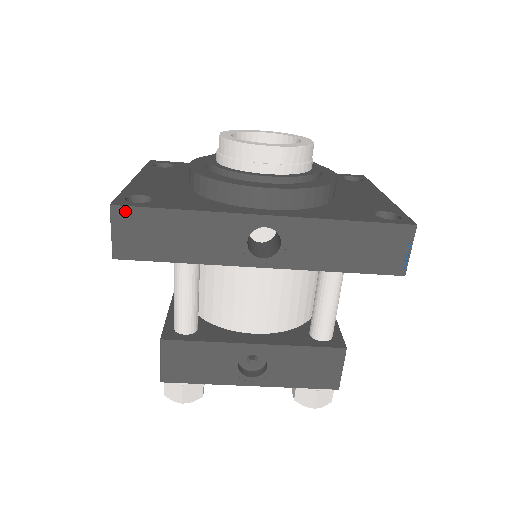
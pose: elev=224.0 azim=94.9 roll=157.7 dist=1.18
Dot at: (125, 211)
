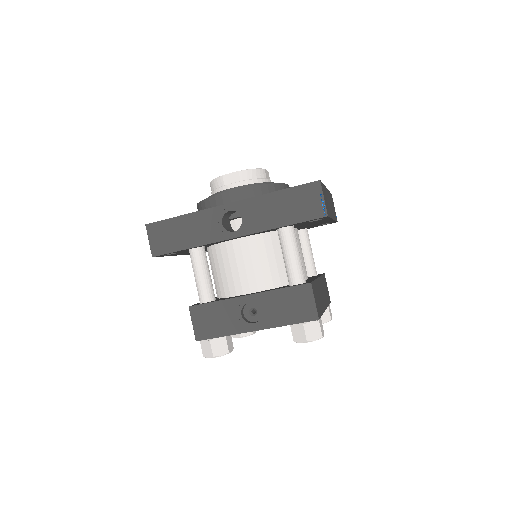
Dot at: (153, 226)
